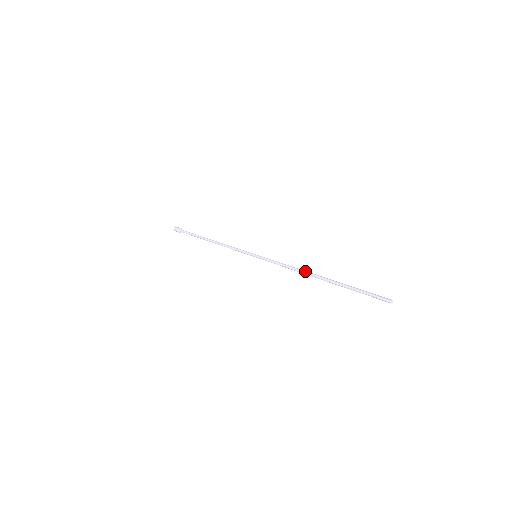
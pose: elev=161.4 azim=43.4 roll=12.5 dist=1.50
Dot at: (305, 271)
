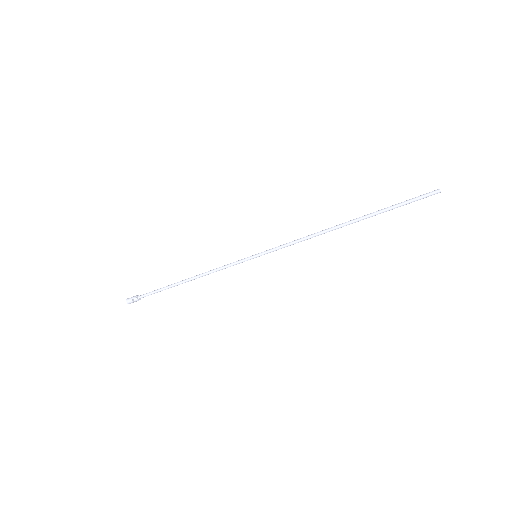
Dot at: (326, 229)
